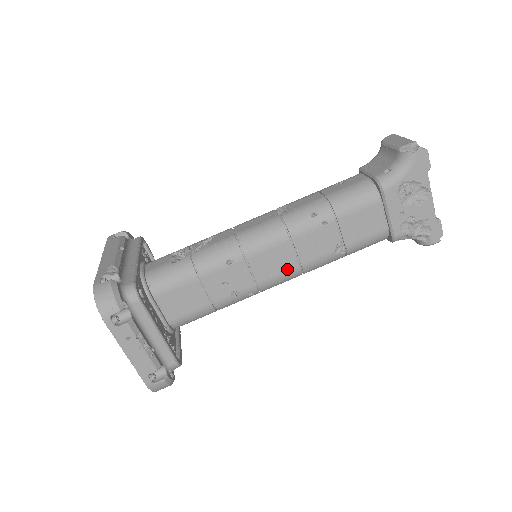
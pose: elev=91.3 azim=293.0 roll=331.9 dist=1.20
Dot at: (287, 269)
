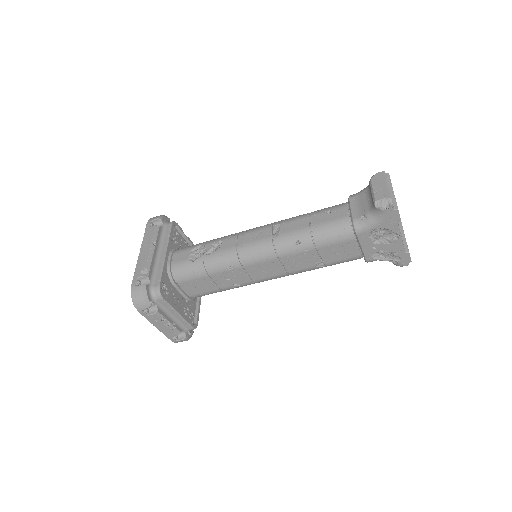
Dot at: (276, 274)
